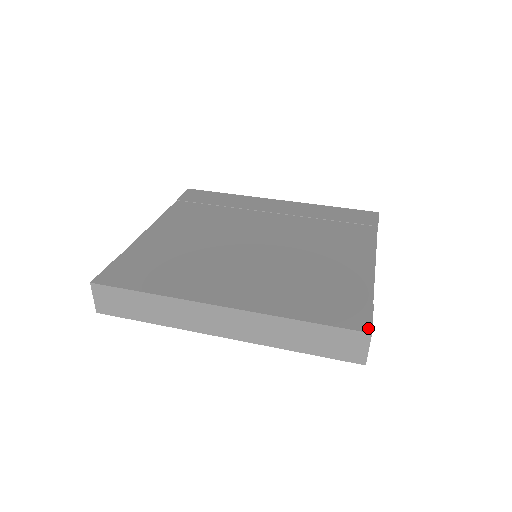
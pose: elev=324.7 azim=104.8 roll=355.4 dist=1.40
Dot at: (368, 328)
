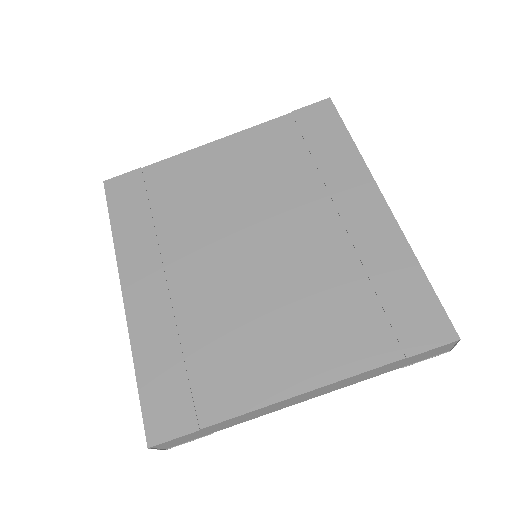
Dot at: (154, 441)
